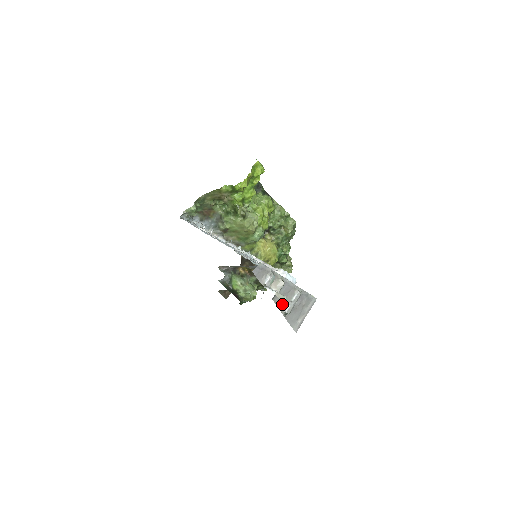
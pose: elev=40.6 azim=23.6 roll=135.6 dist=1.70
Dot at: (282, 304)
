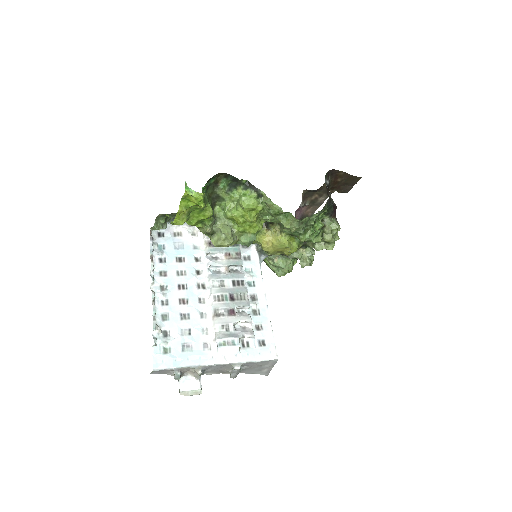
Dot at: (223, 371)
